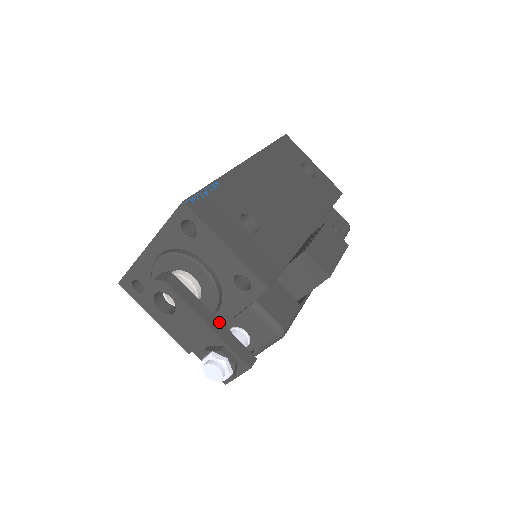
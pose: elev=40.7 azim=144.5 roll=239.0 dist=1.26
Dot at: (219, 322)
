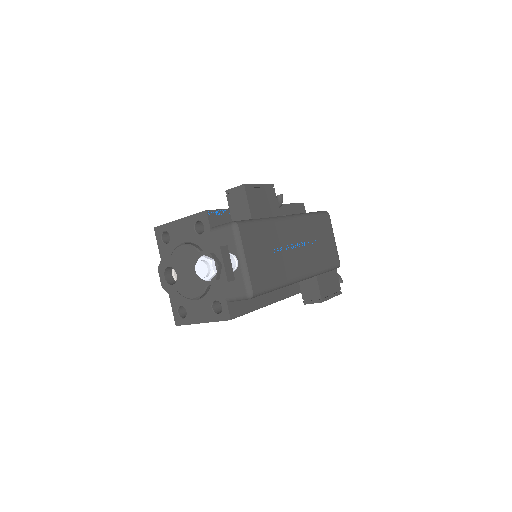
Dot at: occluded
